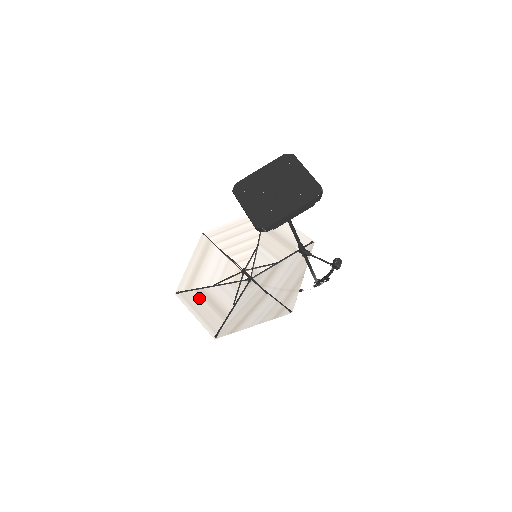
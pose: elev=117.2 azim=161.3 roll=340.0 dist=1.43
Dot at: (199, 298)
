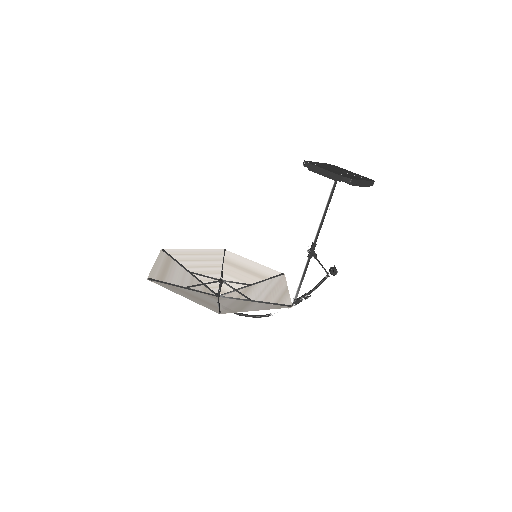
Dot at: (177, 289)
